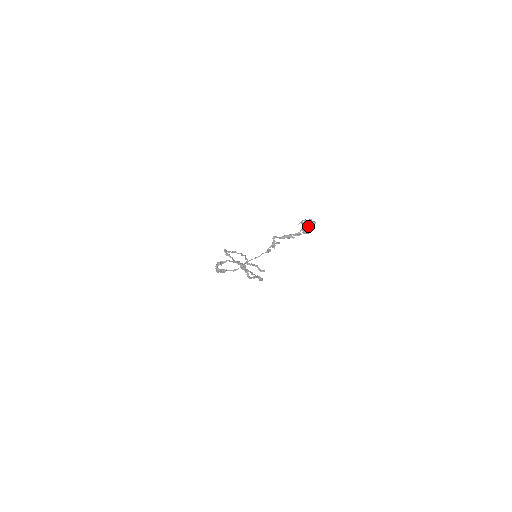
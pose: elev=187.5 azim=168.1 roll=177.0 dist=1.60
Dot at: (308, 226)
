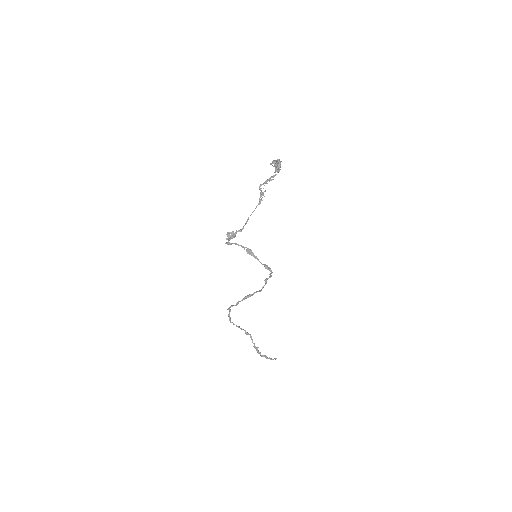
Dot at: (277, 161)
